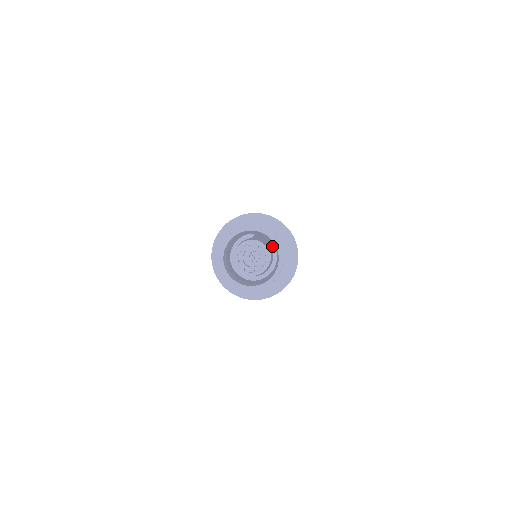
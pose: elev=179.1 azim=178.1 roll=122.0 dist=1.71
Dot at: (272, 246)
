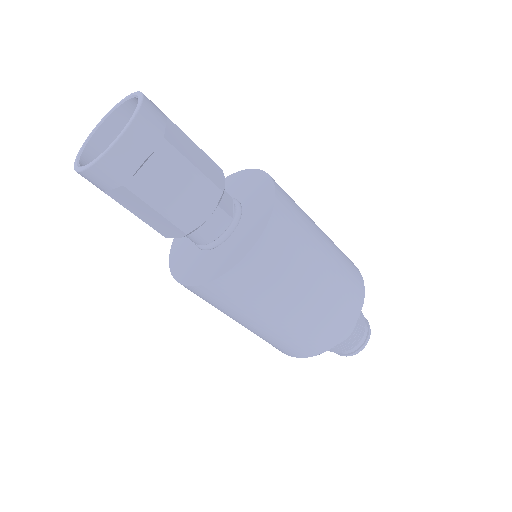
Dot at: occluded
